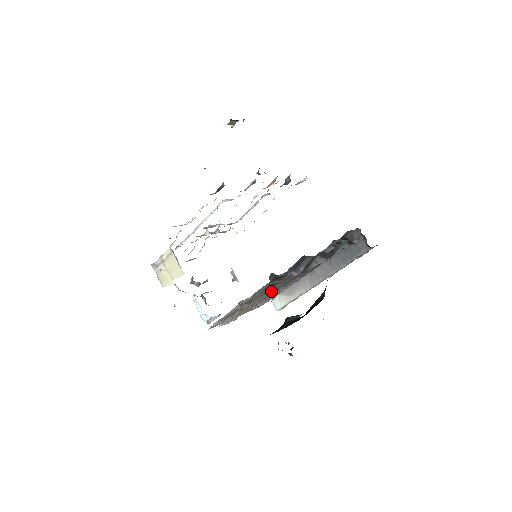
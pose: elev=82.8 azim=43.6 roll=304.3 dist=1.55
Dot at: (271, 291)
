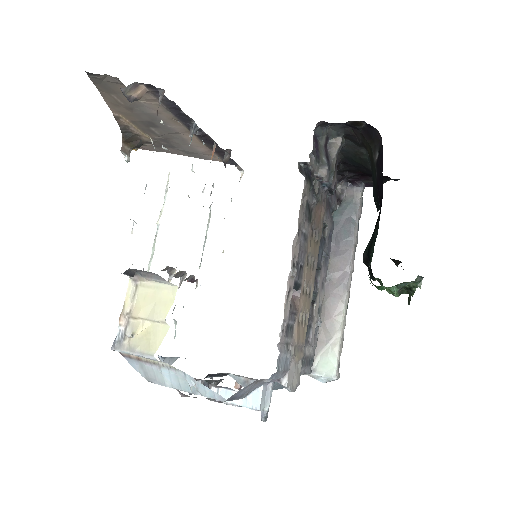
Dot at: (312, 265)
